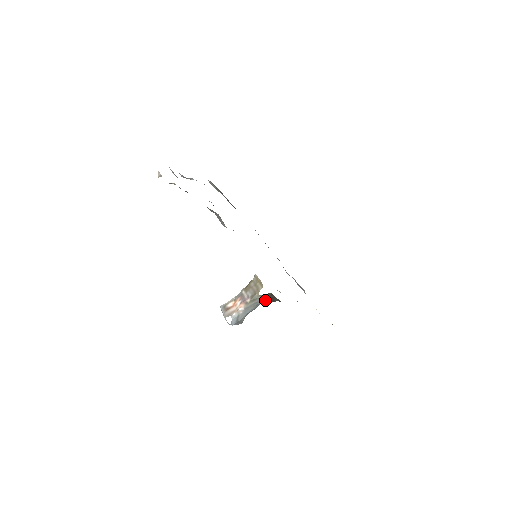
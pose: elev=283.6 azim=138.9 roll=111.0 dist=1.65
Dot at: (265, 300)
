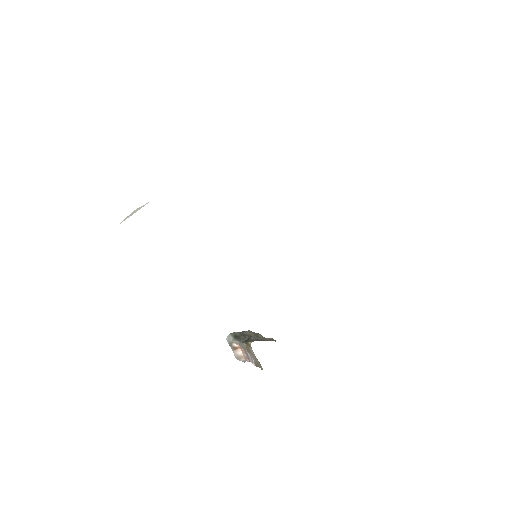
Dot at: occluded
